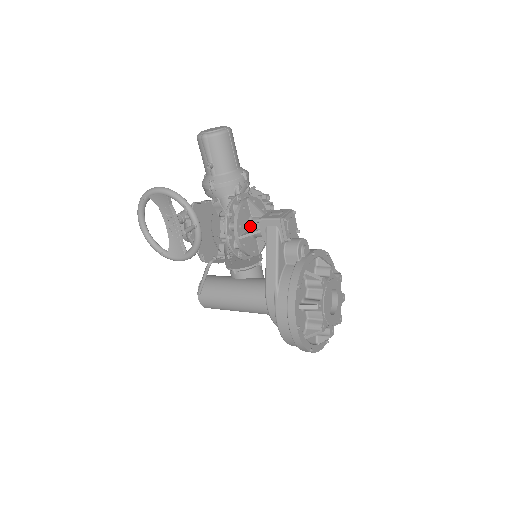
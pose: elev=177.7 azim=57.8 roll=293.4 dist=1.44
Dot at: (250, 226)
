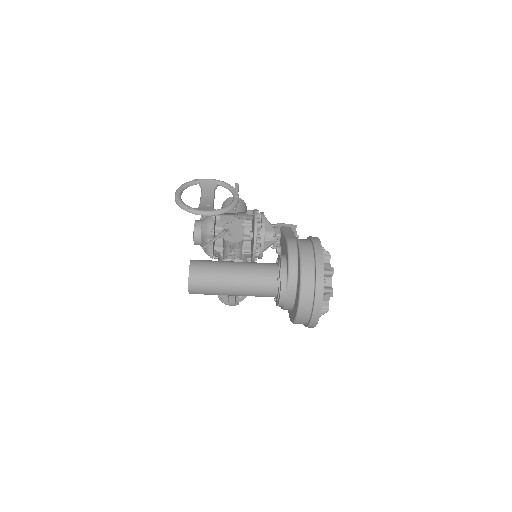
Dot at: occluded
